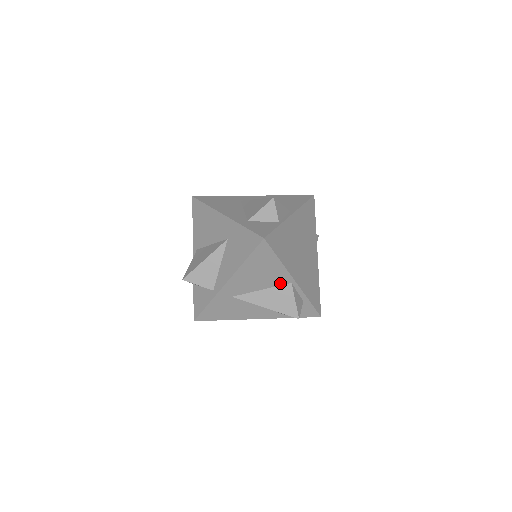
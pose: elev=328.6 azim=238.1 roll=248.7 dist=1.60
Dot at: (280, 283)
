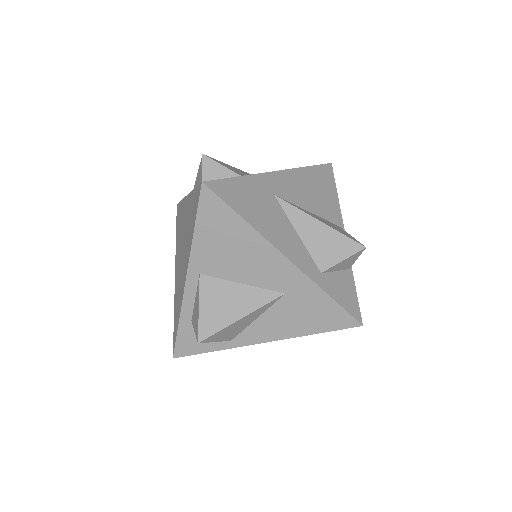
Dot at: occluded
